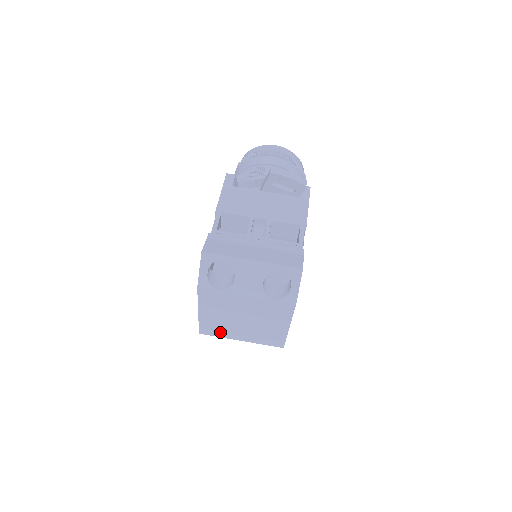
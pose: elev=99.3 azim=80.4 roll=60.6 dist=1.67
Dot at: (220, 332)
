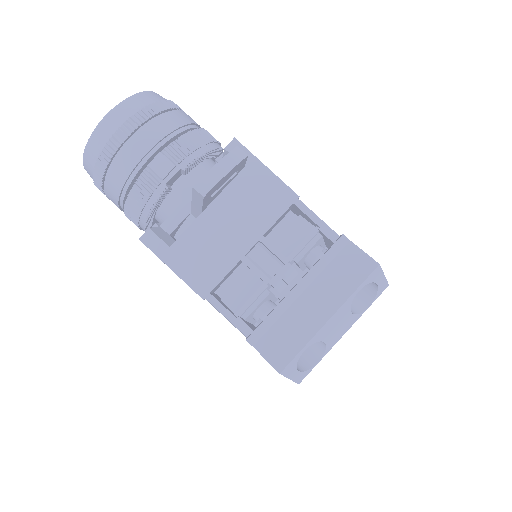
Dot at: occluded
